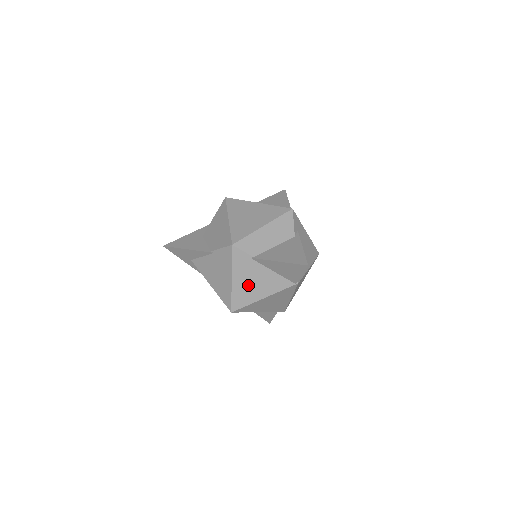
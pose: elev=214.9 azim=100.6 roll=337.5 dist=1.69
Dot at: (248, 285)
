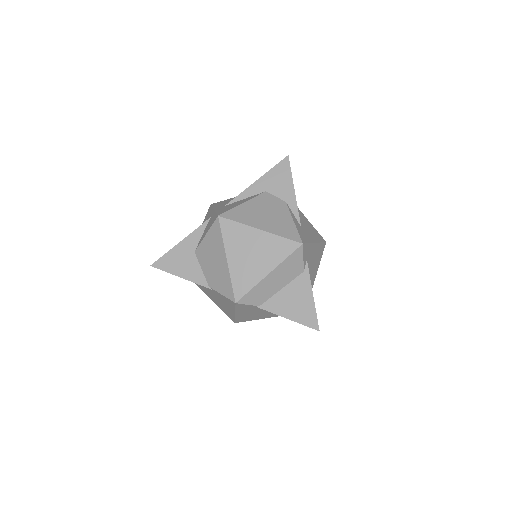
Dot at: (252, 315)
